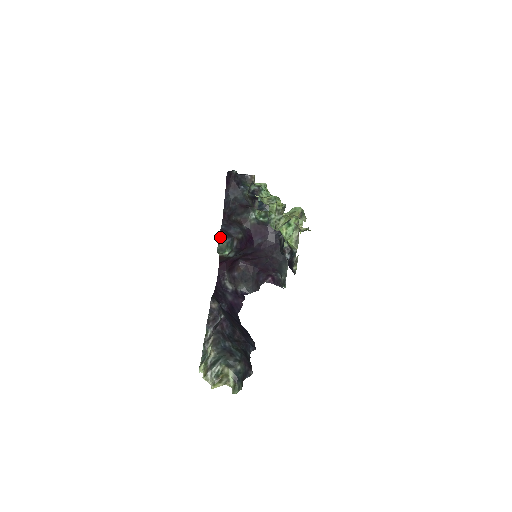
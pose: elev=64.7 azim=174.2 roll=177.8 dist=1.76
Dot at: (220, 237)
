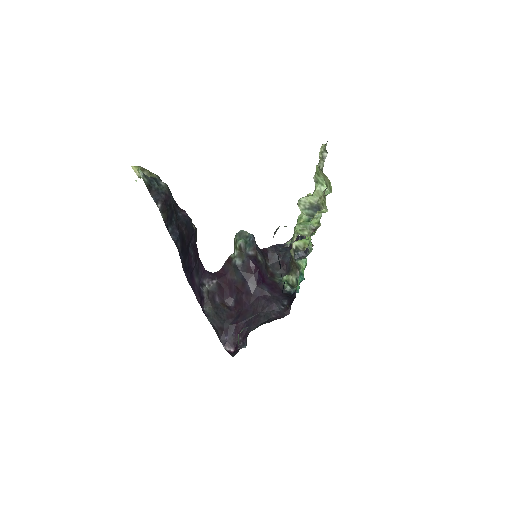
Dot at: occluded
